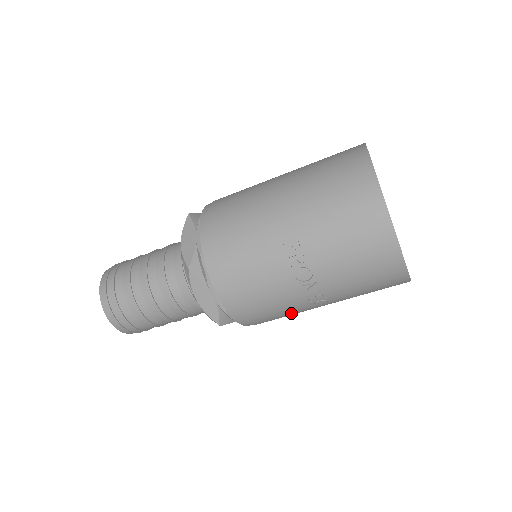
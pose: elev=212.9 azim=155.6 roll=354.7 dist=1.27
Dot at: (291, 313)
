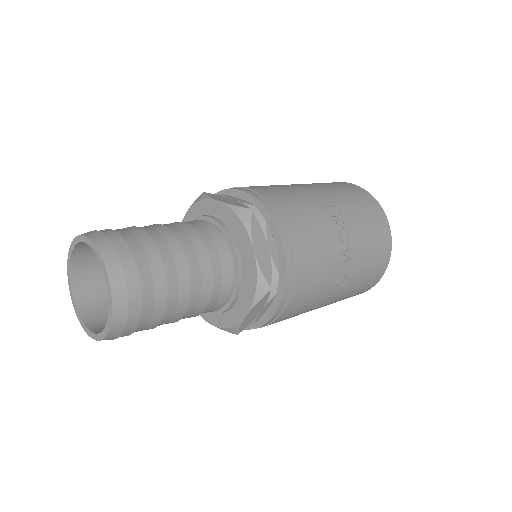
Dot at: (318, 293)
